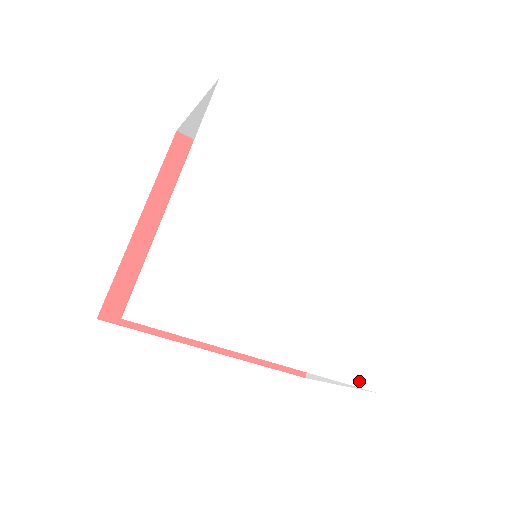
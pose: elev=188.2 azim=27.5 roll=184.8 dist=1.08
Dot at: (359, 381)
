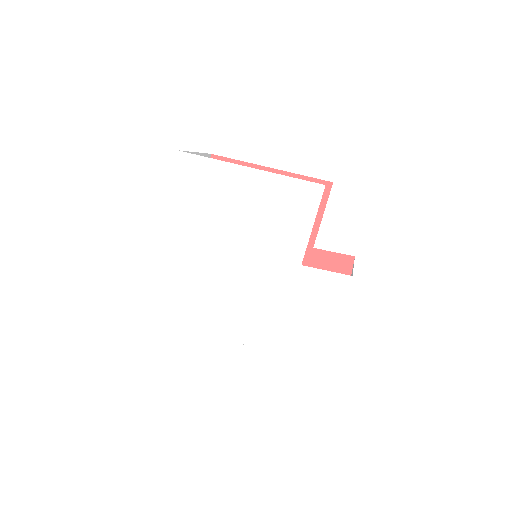
Dot at: (315, 359)
